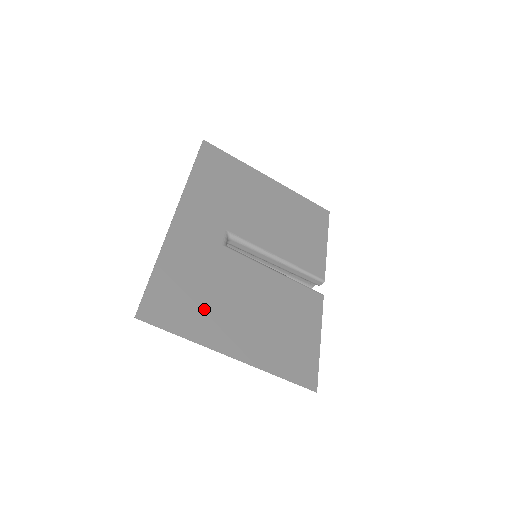
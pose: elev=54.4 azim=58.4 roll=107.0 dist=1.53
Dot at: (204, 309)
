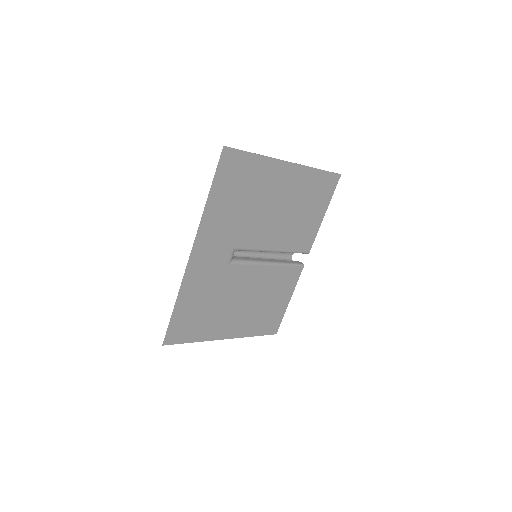
Dot at: (209, 319)
